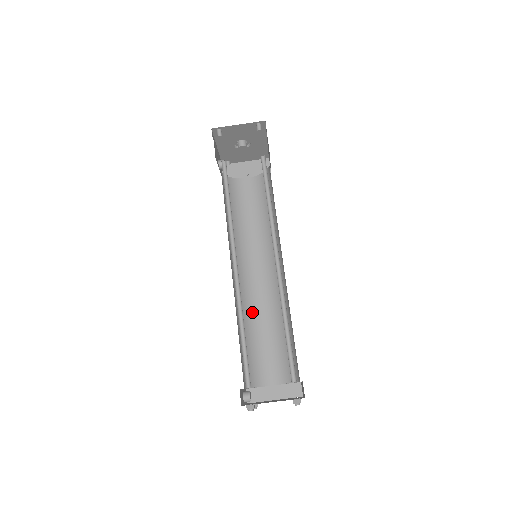
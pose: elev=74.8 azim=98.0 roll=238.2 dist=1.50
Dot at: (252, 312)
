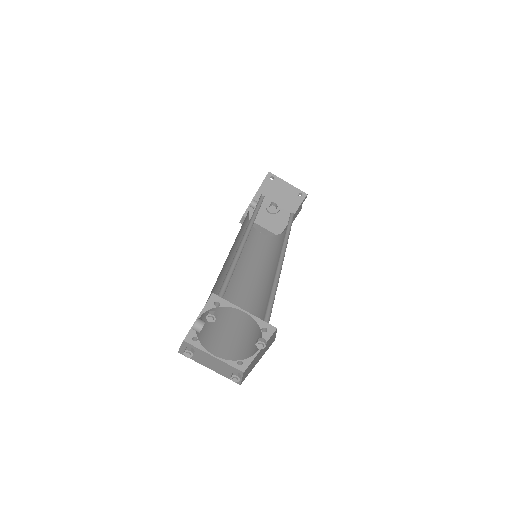
Dot at: (224, 294)
